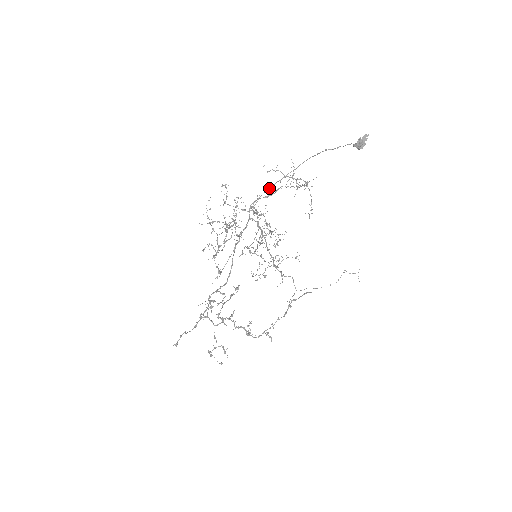
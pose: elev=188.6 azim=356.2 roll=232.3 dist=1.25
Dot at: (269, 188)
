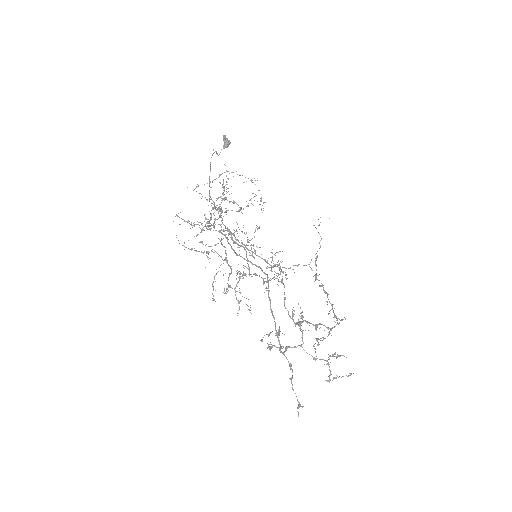
Dot at: (209, 195)
